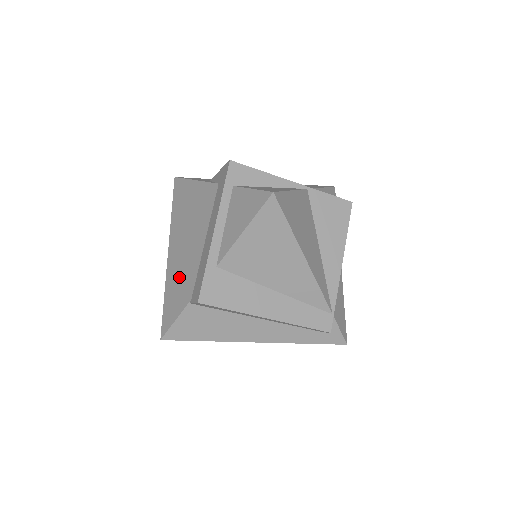
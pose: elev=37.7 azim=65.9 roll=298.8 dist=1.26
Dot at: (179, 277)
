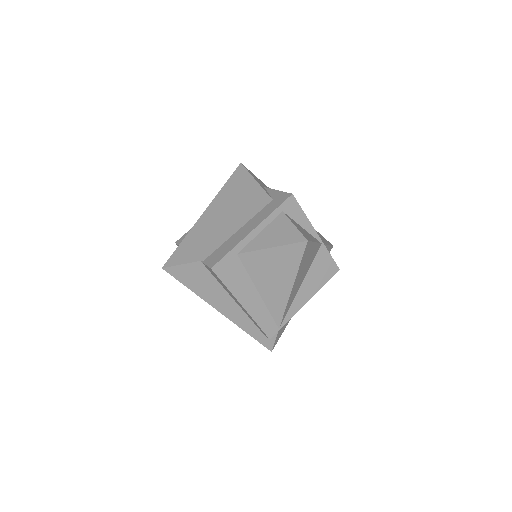
Dot at: (203, 237)
